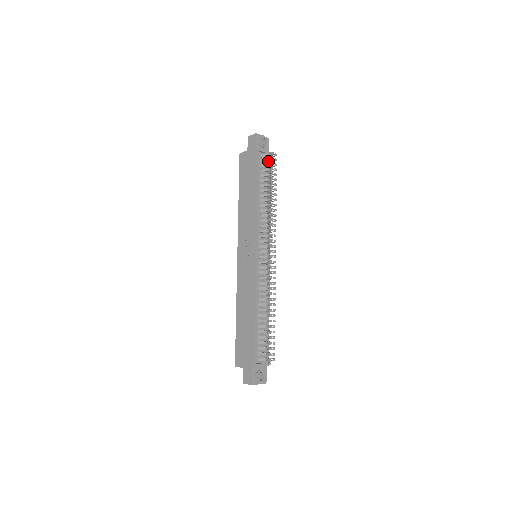
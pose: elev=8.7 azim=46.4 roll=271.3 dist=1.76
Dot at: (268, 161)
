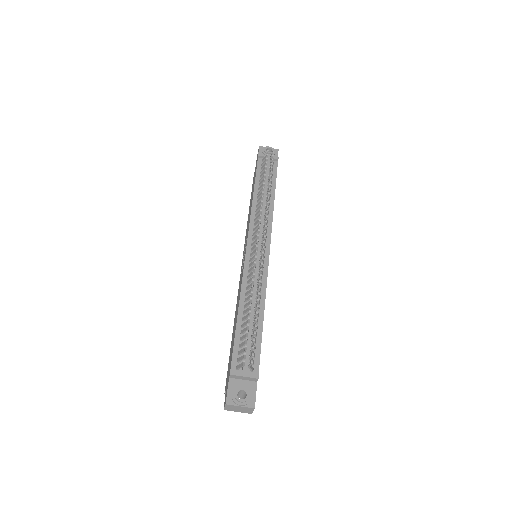
Dot at: occluded
